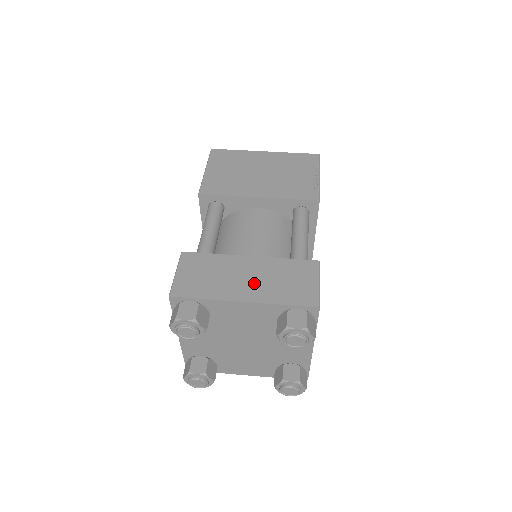
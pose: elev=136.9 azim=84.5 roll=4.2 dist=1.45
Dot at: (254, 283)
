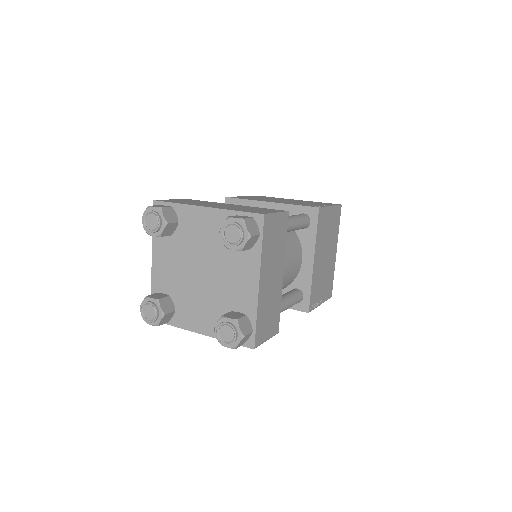
Dot at: (223, 206)
